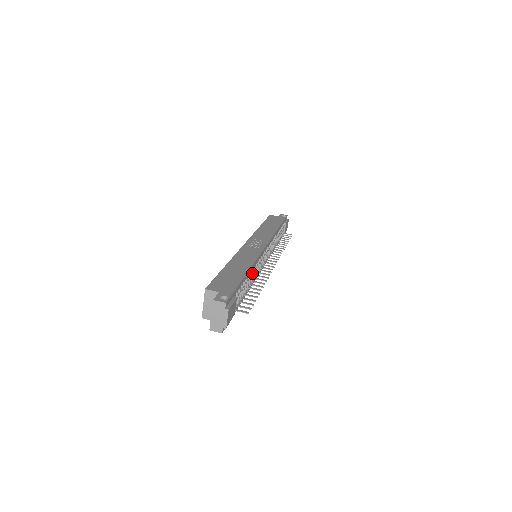
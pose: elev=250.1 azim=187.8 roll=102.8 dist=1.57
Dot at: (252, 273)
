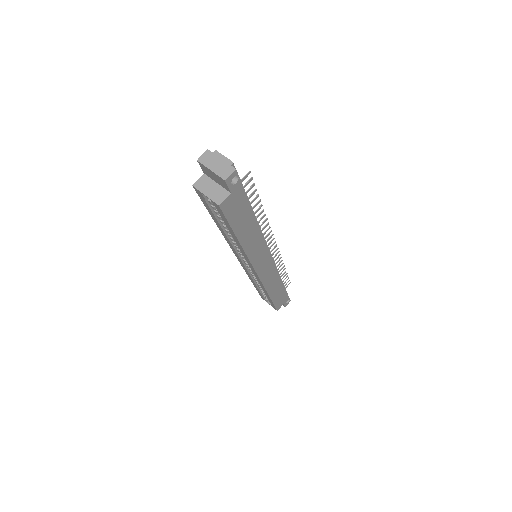
Dot at: occluded
